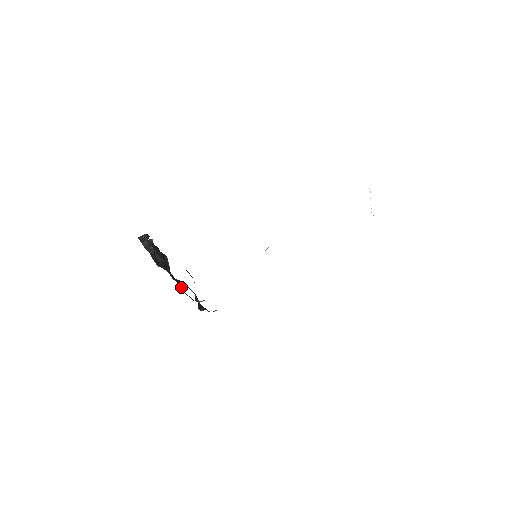
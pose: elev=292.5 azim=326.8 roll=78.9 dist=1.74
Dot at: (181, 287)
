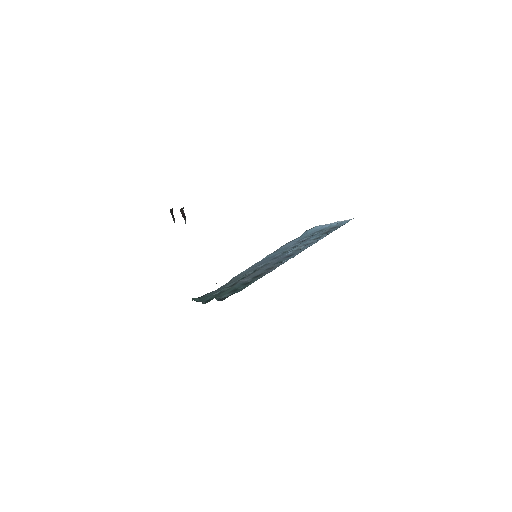
Dot at: occluded
